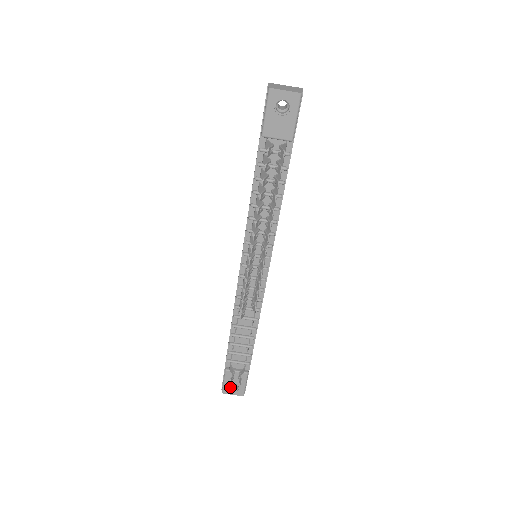
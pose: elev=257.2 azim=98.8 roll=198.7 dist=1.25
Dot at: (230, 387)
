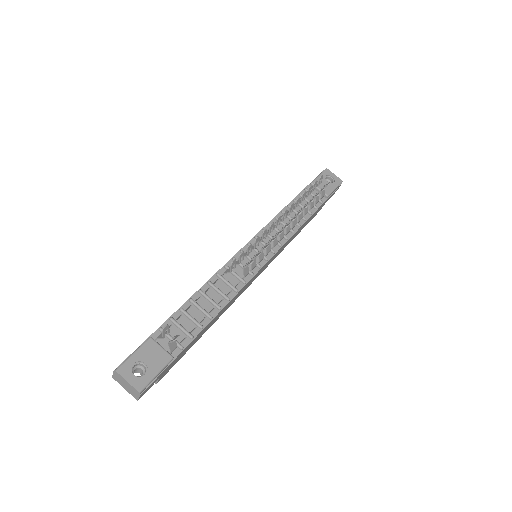
Dot at: (132, 369)
